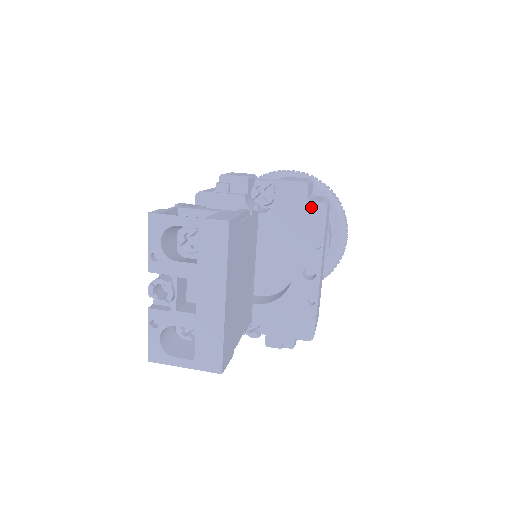
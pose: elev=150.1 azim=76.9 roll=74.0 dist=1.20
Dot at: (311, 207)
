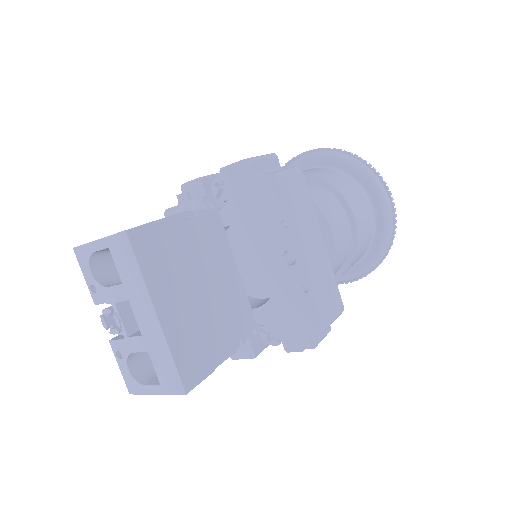
Dot at: (260, 184)
